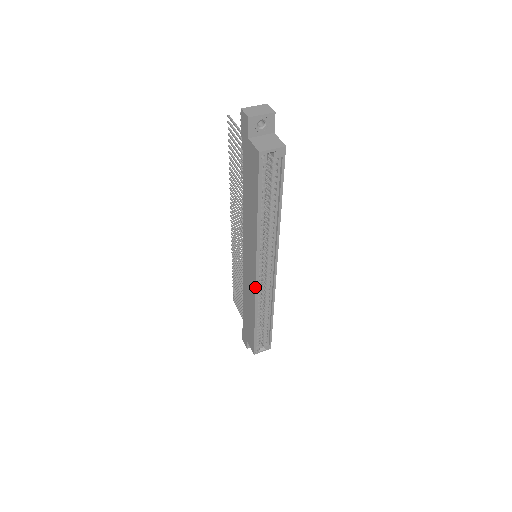
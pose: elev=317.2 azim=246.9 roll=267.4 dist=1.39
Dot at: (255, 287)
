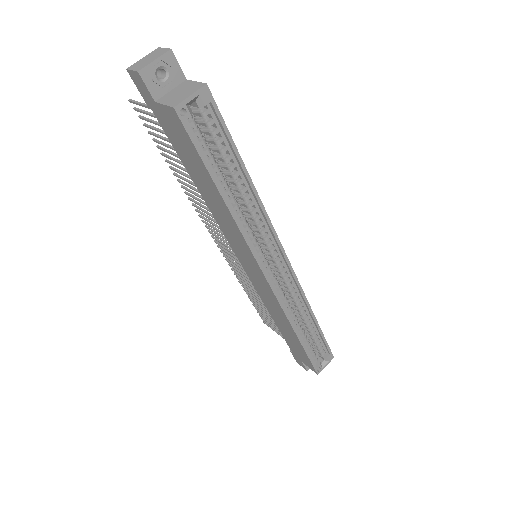
Dot at: (273, 293)
